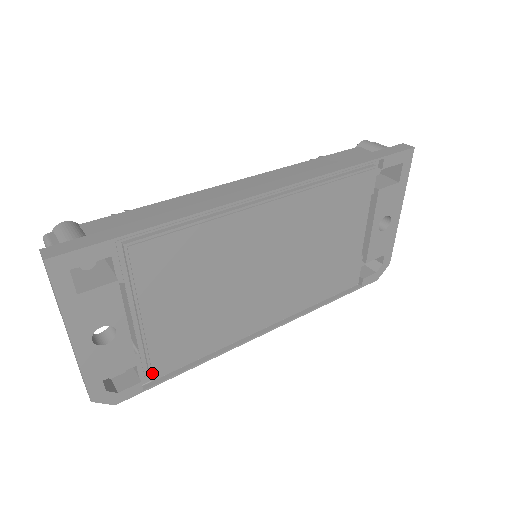
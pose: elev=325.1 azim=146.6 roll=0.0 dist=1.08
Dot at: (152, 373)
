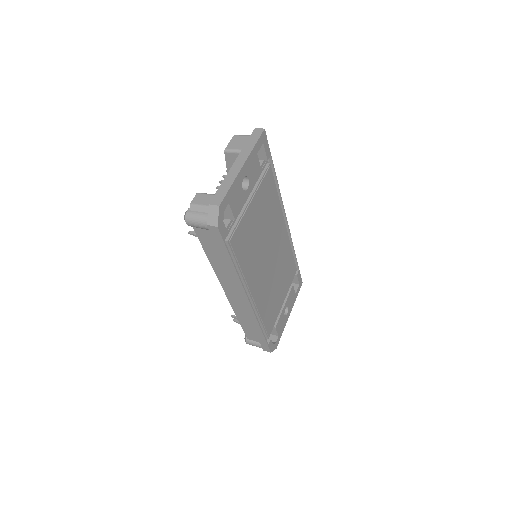
Dot at: (232, 236)
